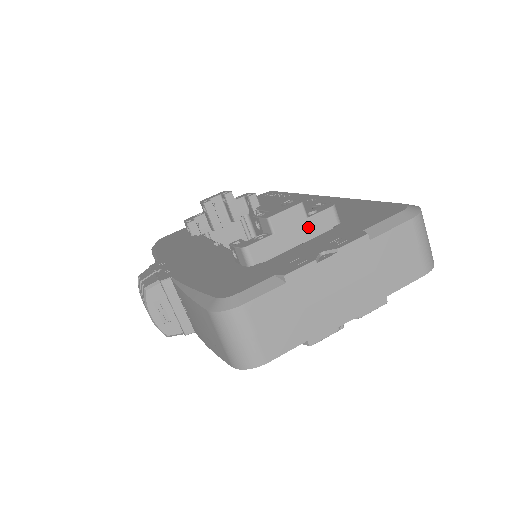
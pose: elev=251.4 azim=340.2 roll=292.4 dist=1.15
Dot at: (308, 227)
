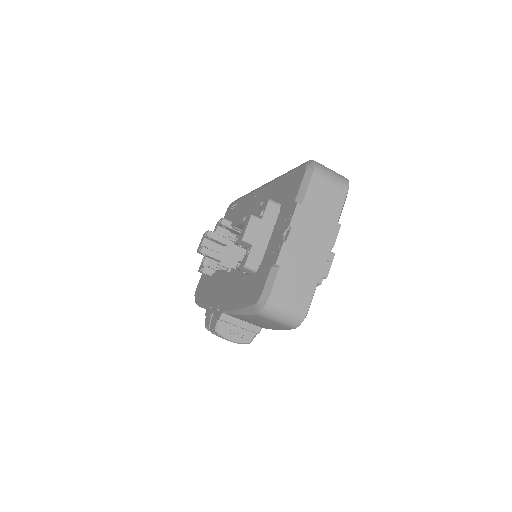
Dot at: (266, 224)
